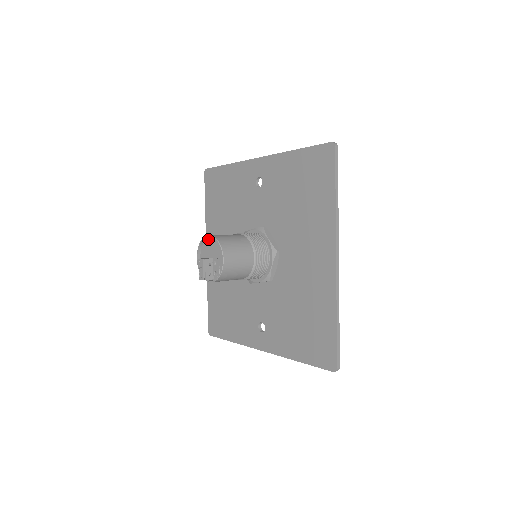
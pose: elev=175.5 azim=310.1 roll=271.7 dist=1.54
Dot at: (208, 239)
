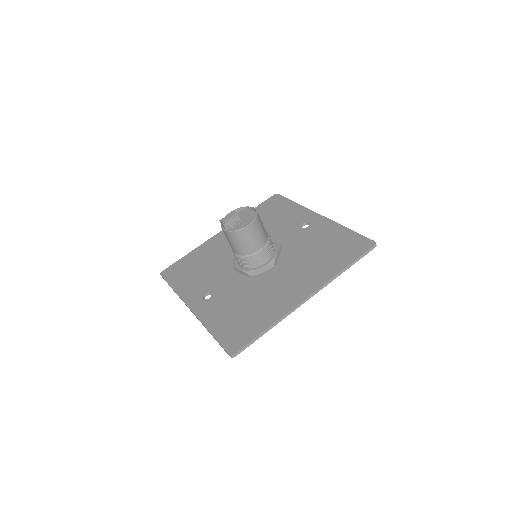
Dot at: (250, 210)
